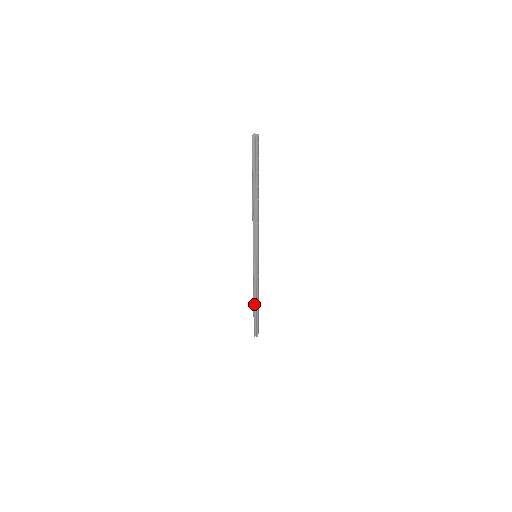
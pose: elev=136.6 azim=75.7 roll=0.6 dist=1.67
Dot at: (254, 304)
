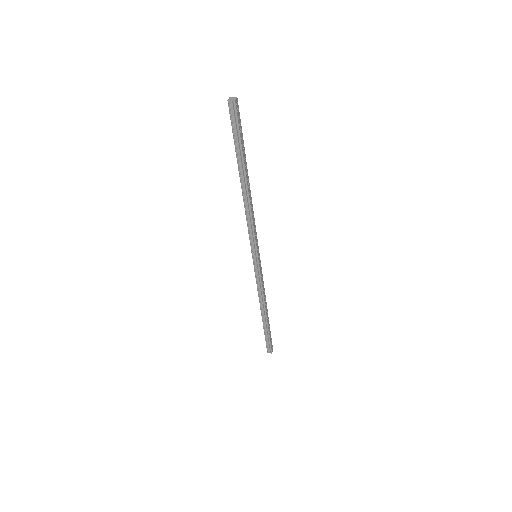
Dot at: (262, 315)
